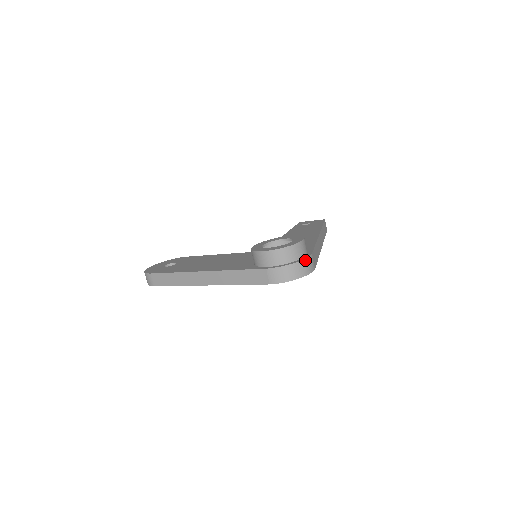
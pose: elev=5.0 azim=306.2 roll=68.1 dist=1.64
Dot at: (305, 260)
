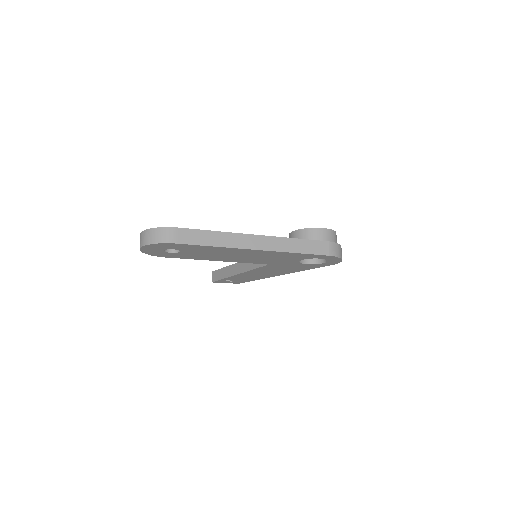
Dot at: occluded
